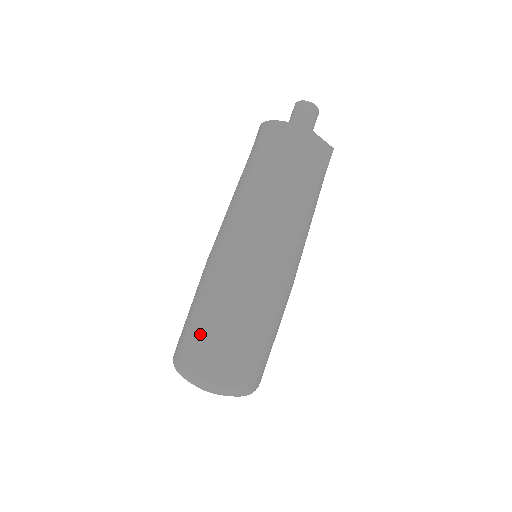
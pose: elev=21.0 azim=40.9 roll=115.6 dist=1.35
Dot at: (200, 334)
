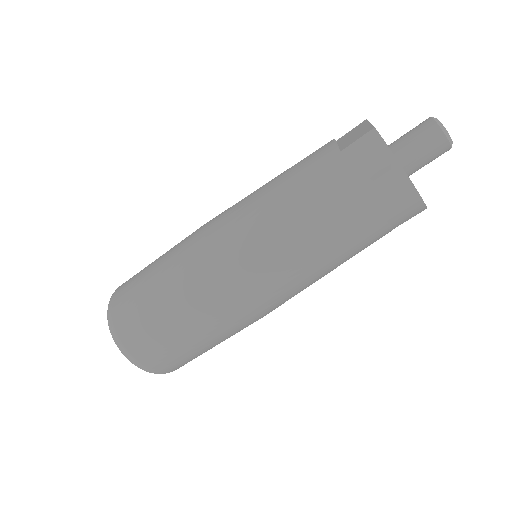
Dot at: (171, 346)
